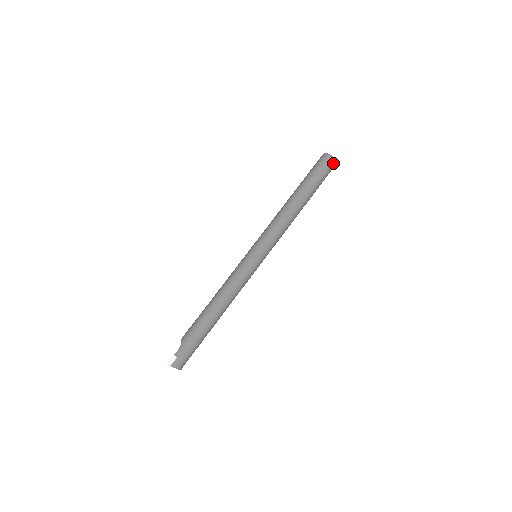
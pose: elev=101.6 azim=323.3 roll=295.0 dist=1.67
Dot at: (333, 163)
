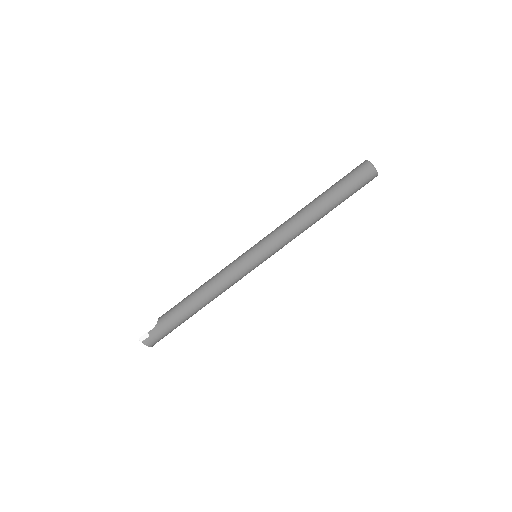
Dot at: (373, 175)
